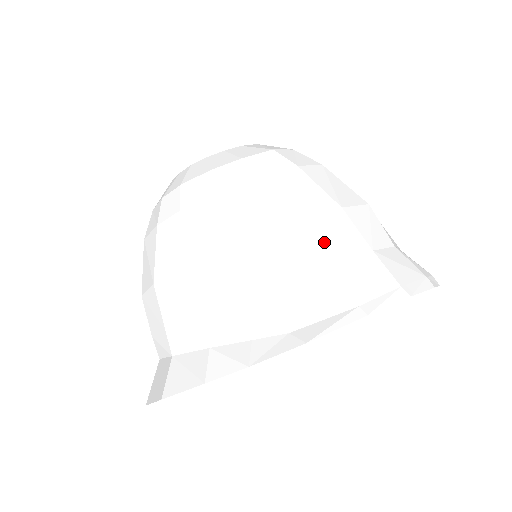
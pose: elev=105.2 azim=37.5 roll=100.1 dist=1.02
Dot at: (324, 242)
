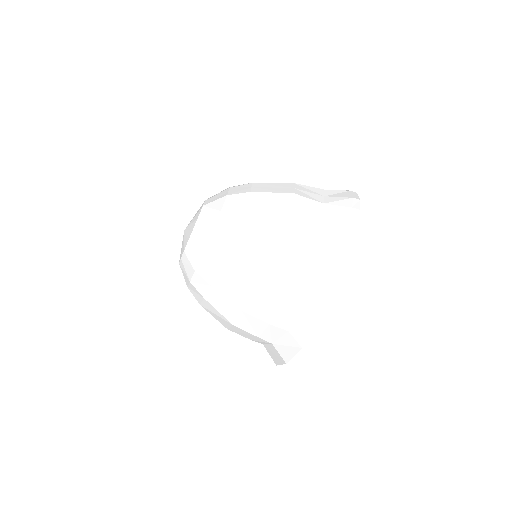
Dot at: (295, 245)
